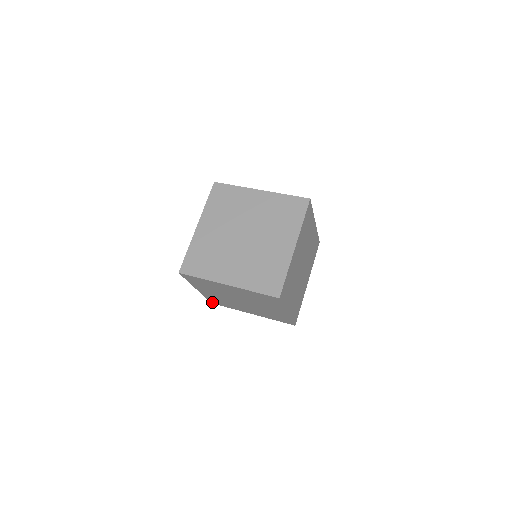
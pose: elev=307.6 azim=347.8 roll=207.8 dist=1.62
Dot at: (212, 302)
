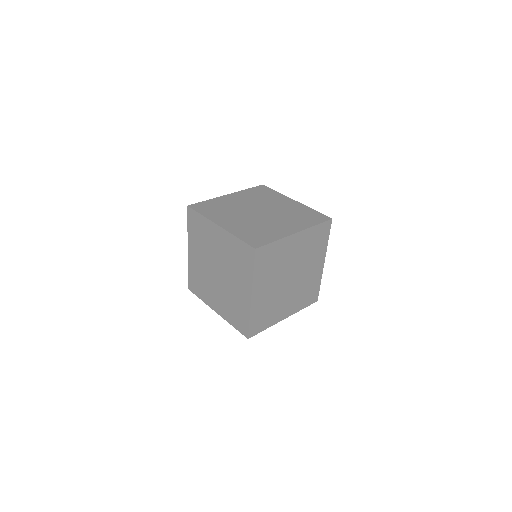
Dot at: occluded
